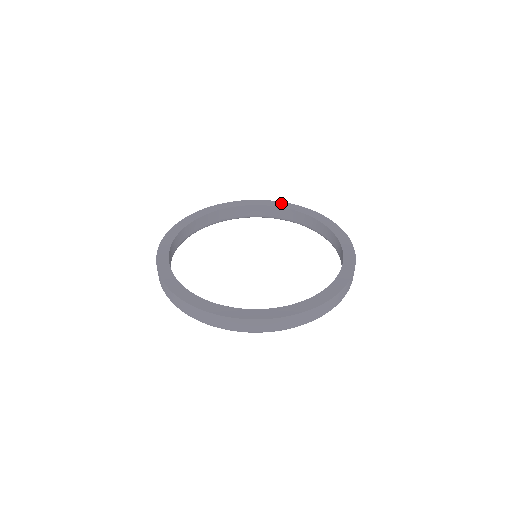
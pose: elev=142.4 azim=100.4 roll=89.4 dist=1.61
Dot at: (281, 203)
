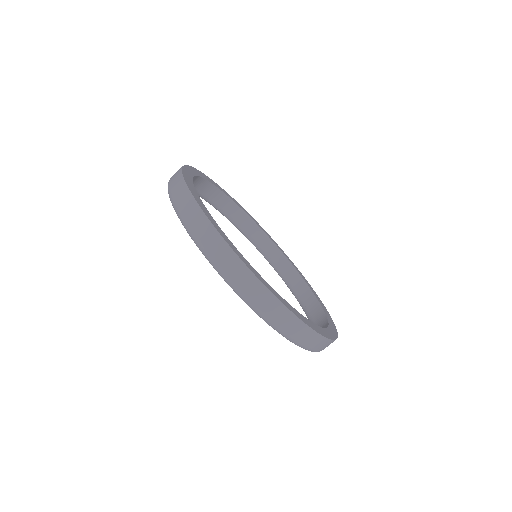
Dot at: occluded
